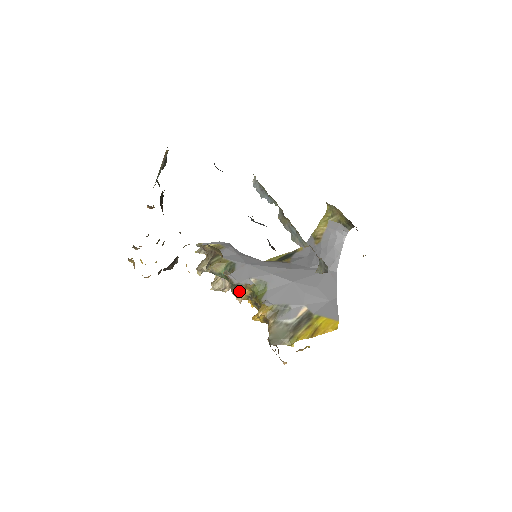
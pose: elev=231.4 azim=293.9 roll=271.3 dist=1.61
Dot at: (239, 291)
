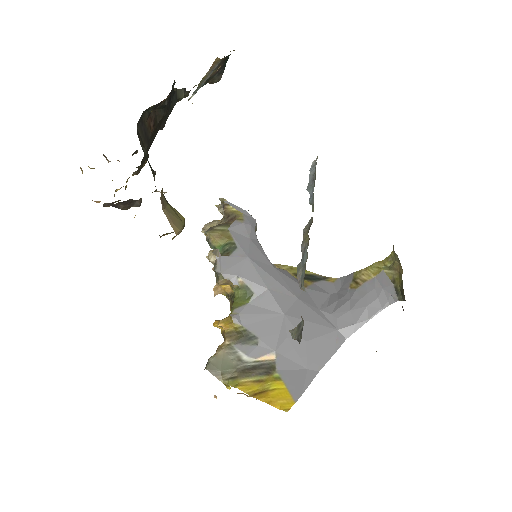
Dot at: occluded
